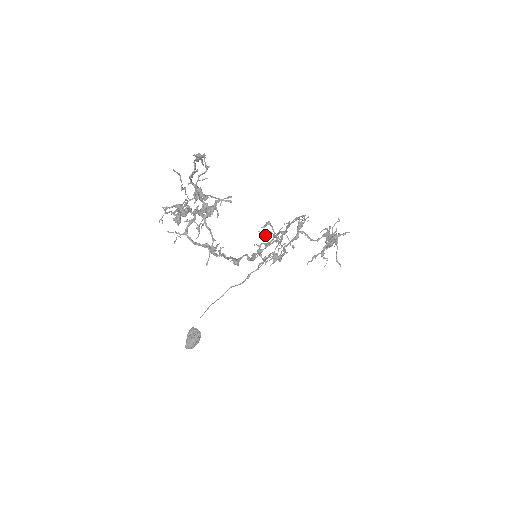
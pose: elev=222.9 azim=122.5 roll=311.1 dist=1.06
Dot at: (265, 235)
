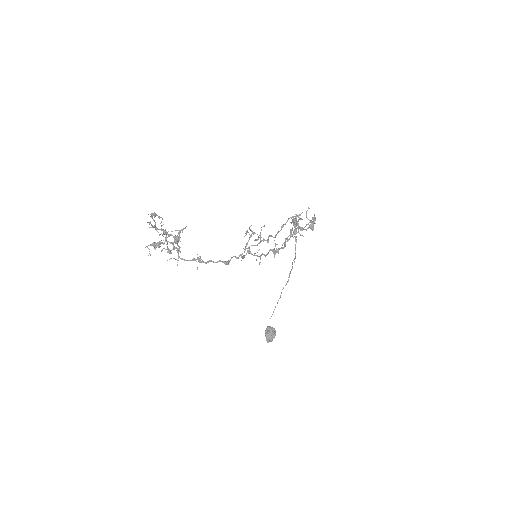
Dot at: (257, 240)
